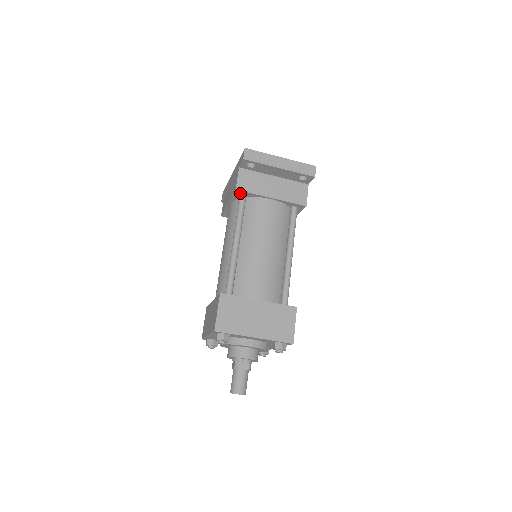
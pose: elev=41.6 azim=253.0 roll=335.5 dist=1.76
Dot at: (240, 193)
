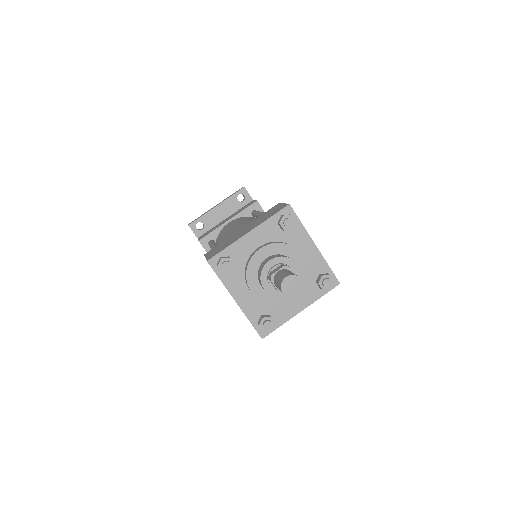
Dot at: (206, 242)
